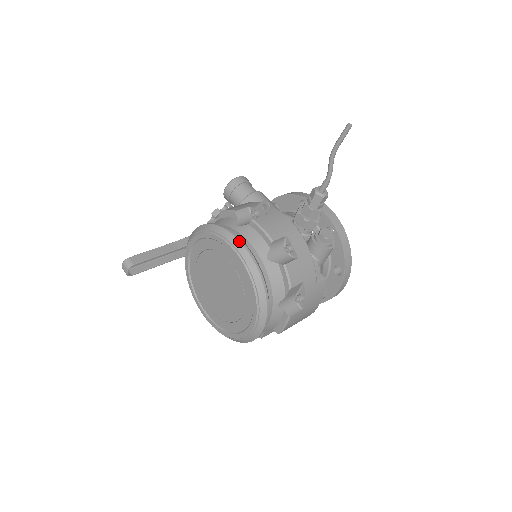
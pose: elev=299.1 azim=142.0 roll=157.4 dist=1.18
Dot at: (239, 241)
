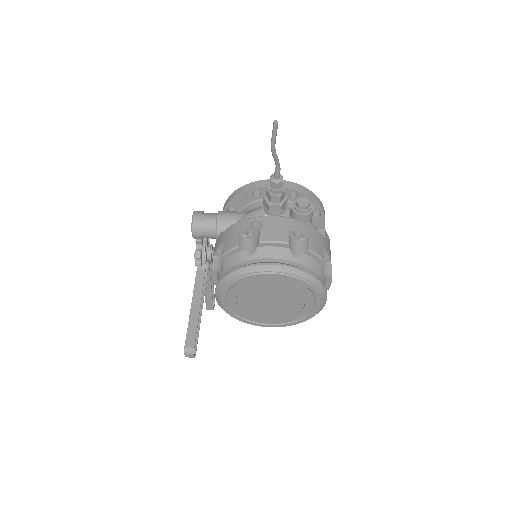
Dot at: (272, 265)
